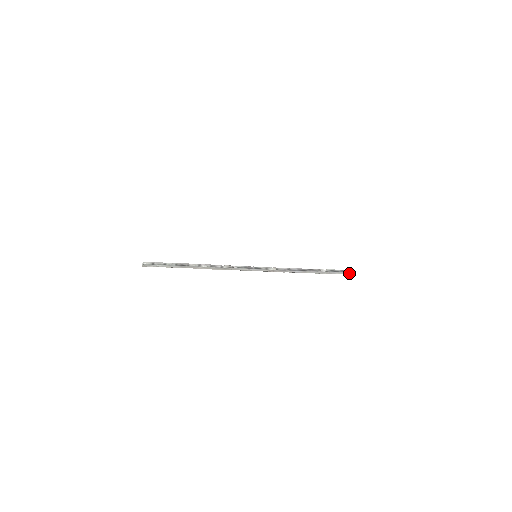
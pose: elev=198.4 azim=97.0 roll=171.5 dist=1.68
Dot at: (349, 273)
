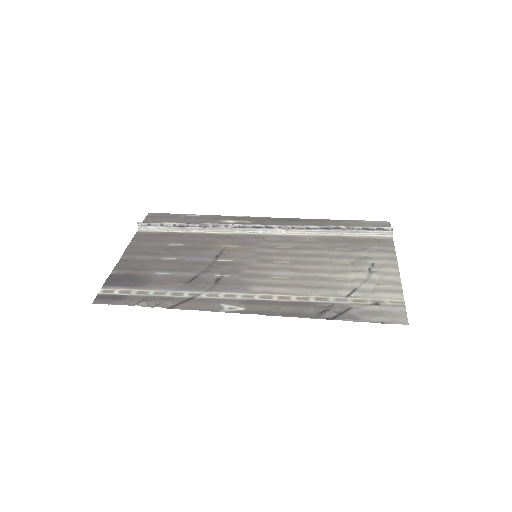
Dot at: (387, 232)
